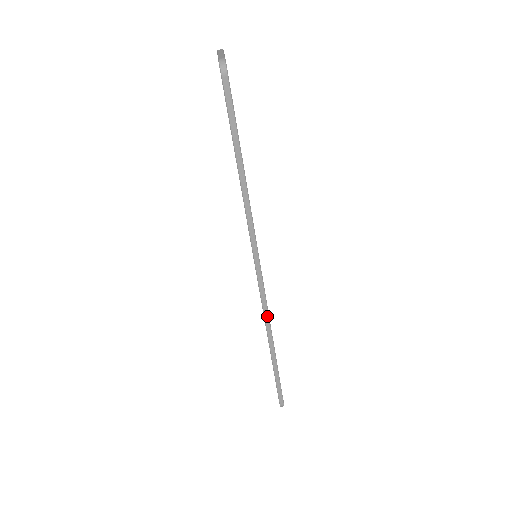
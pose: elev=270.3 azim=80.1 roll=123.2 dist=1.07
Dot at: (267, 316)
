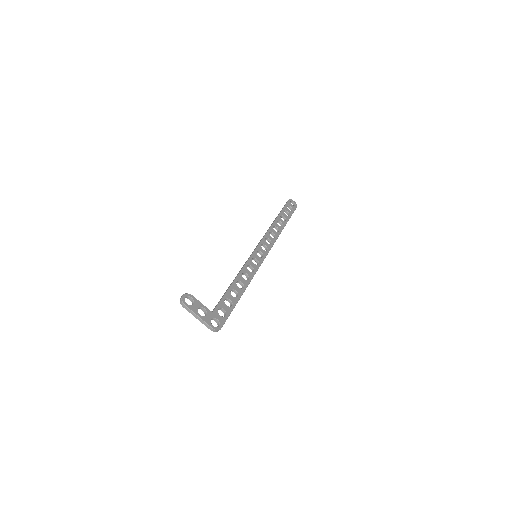
Dot at: occluded
